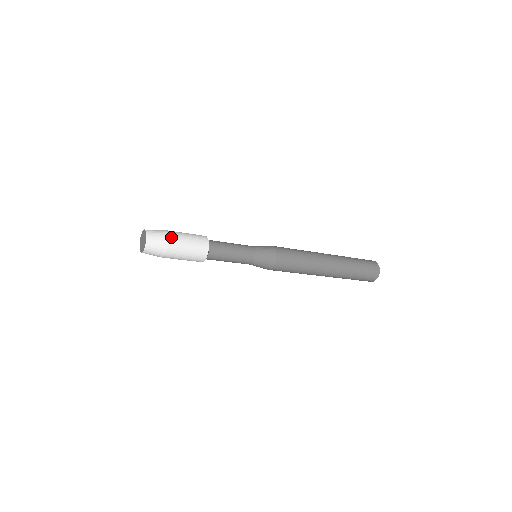
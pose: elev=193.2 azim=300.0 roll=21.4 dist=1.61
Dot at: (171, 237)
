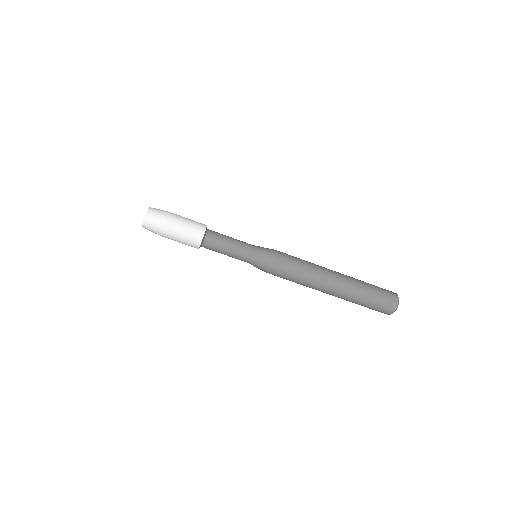
Dot at: occluded
